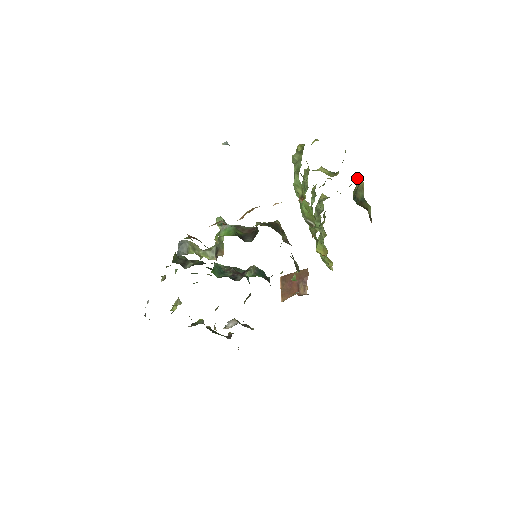
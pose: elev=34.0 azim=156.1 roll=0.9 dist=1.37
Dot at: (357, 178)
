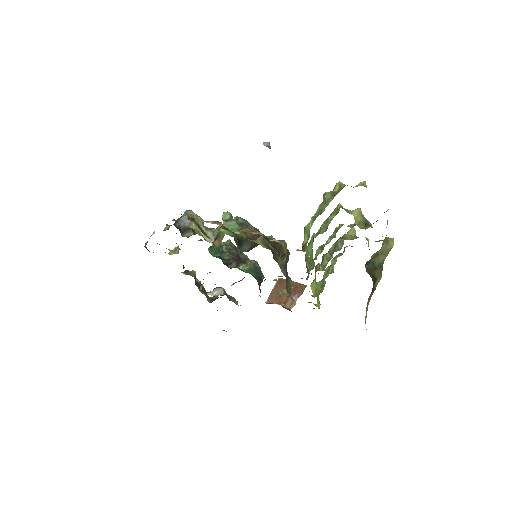
Dot at: (389, 239)
